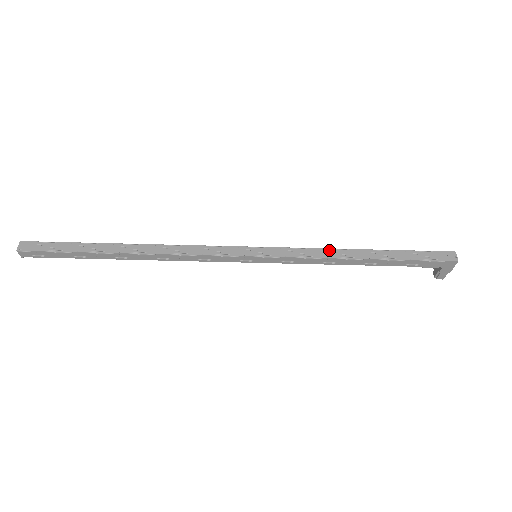
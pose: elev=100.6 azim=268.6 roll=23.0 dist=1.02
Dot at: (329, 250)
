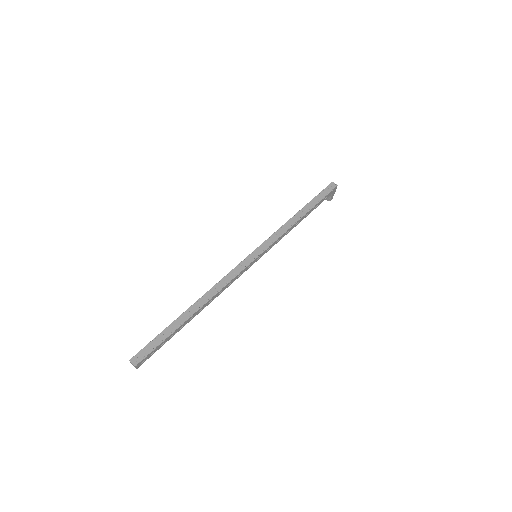
Dot at: (286, 224)
